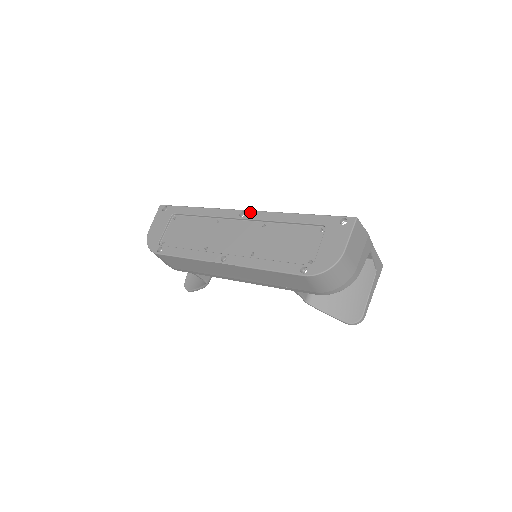
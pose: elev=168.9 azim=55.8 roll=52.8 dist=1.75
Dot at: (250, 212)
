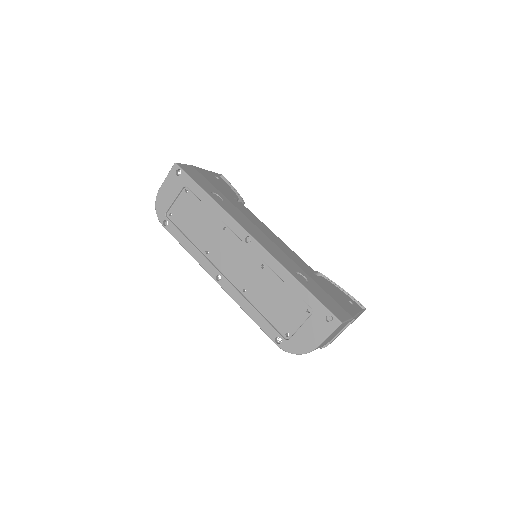
Dot at: (255, 243)
